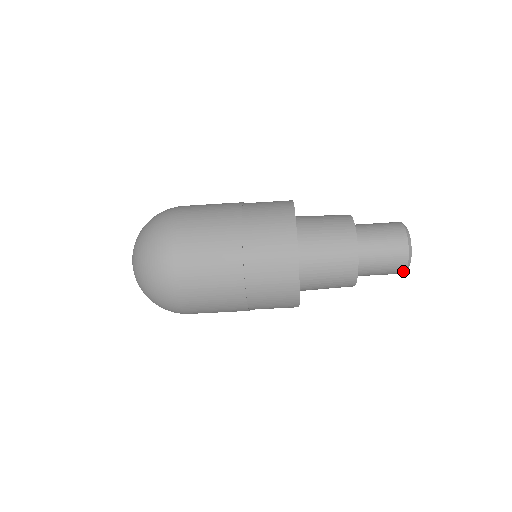
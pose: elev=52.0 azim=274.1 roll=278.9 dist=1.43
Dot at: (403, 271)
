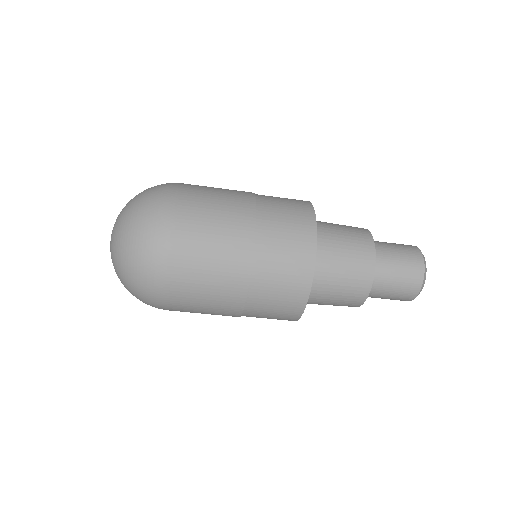
Dot at: (410, 300)
